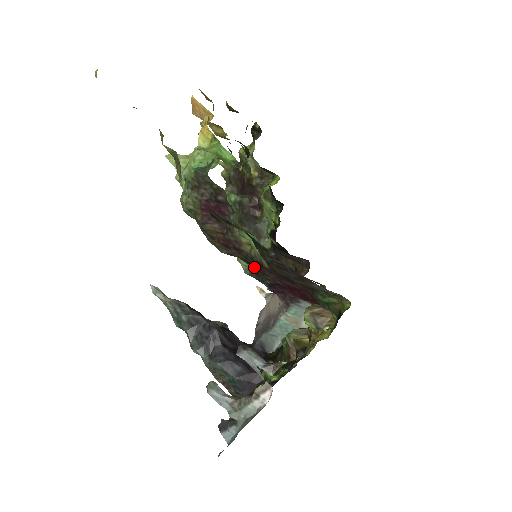
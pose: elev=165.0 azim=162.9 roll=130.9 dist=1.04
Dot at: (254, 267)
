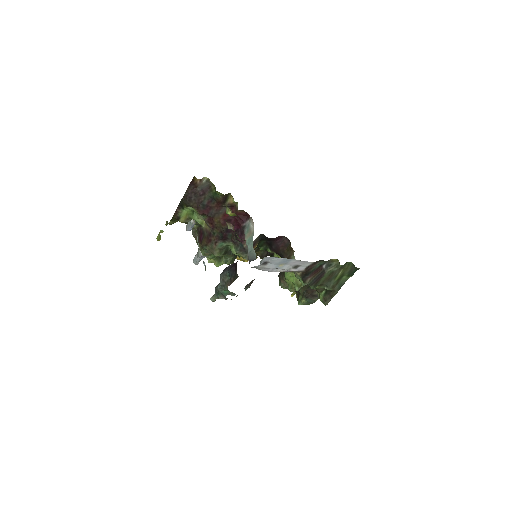
Dot at: (222, 235)
